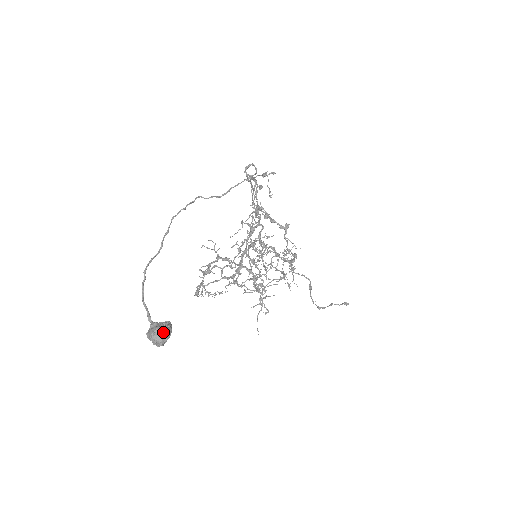
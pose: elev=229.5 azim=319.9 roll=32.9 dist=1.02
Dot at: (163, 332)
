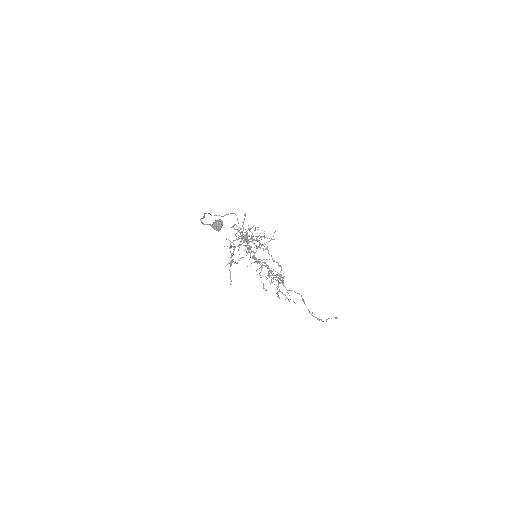
Dot at: (219, 220)
